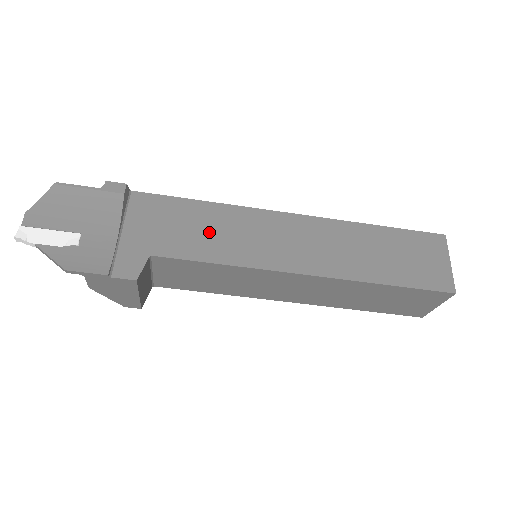
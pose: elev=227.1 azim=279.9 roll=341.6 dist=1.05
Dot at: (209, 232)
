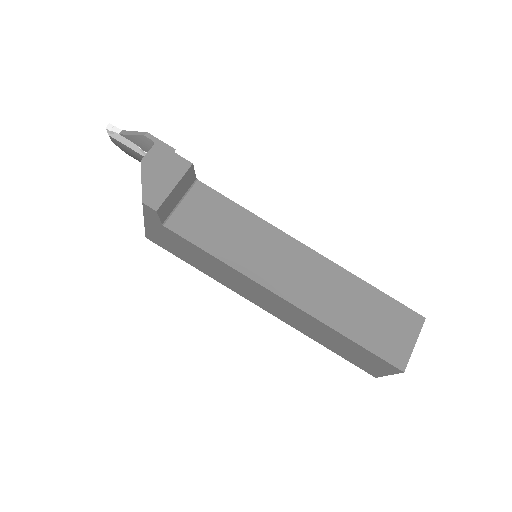
Dot at: occluded
